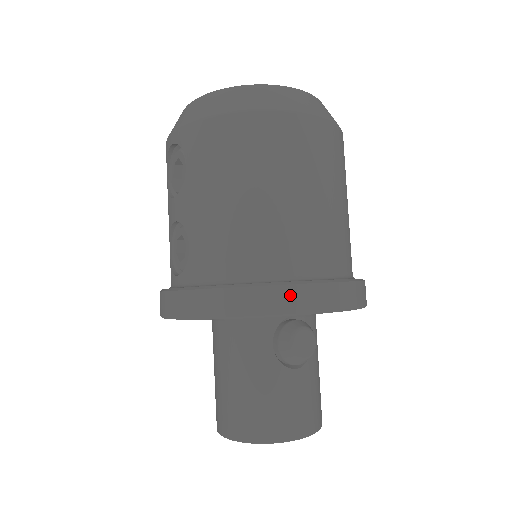
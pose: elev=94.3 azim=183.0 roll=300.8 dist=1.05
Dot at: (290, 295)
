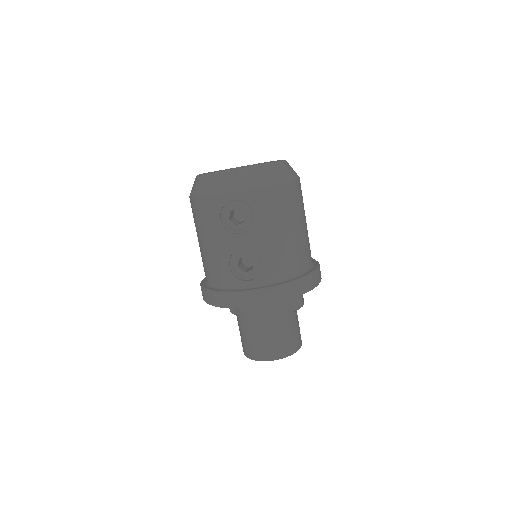
Dot at: (316, 277)
